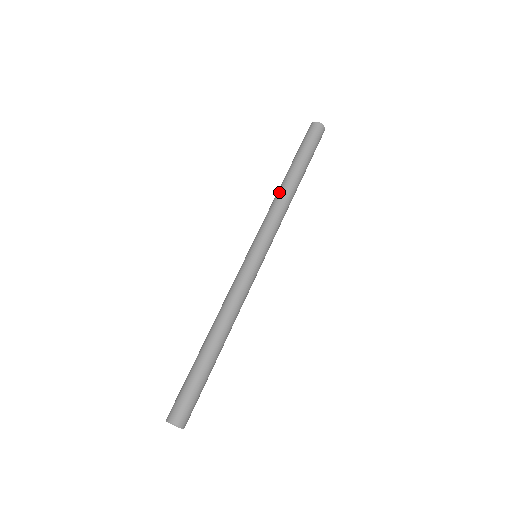
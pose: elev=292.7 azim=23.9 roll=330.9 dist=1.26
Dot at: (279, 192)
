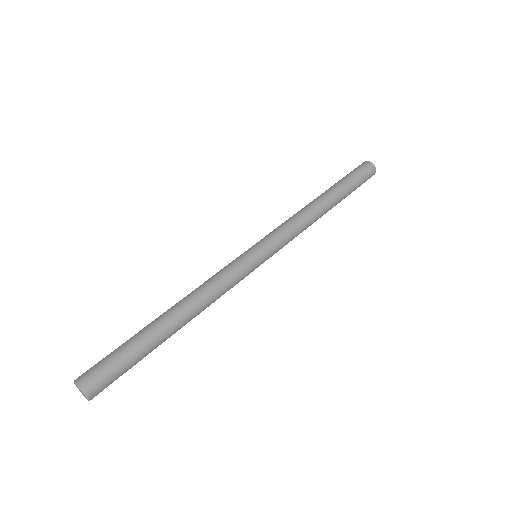
Dot at: (310, 207)
